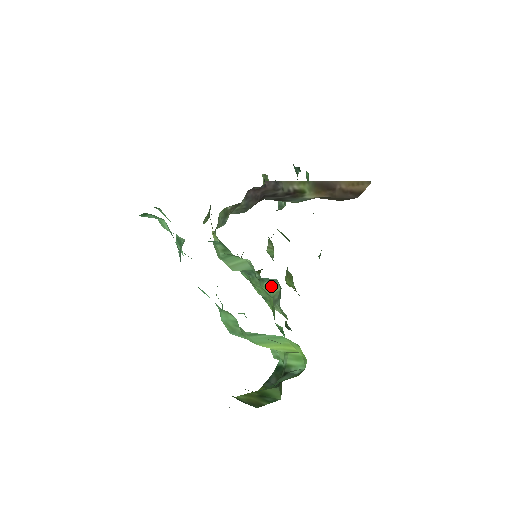
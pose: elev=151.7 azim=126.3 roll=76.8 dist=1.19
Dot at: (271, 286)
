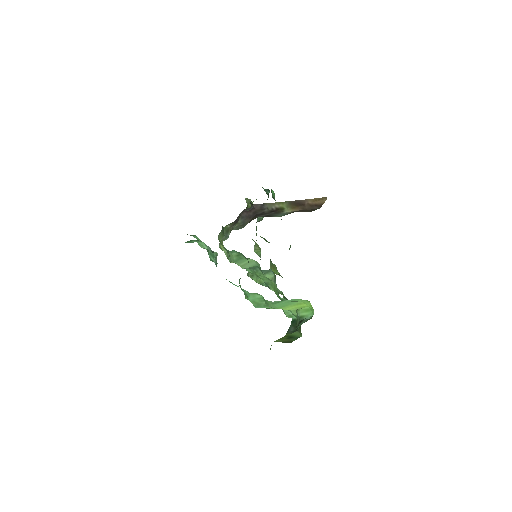
Dot at: (267, 275)
